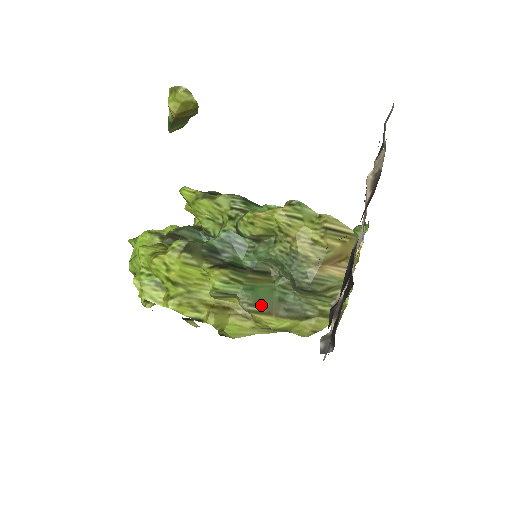
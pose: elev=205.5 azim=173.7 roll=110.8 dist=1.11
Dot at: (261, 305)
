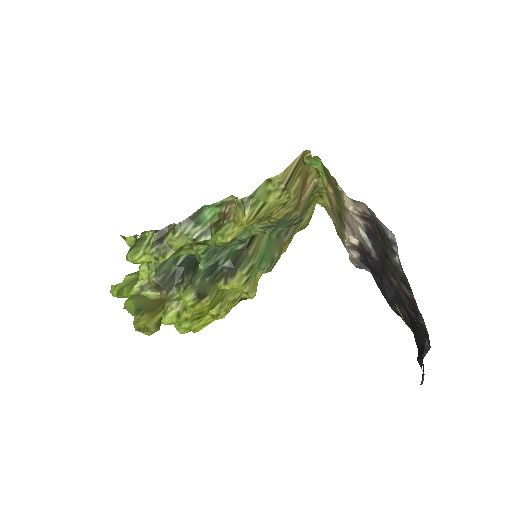
Dot at: (274, 256)
